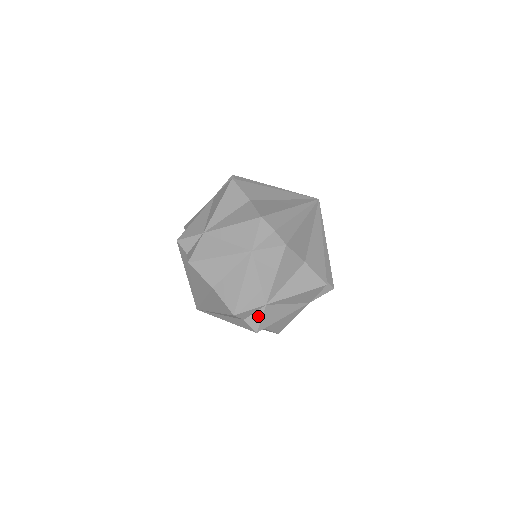
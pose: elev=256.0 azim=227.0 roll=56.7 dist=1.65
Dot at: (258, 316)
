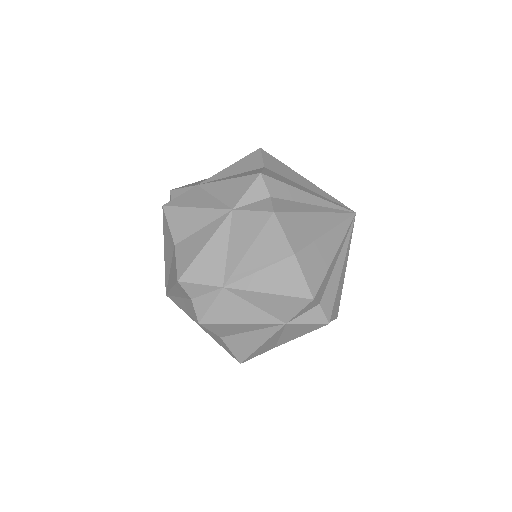
Dot at: occluded
